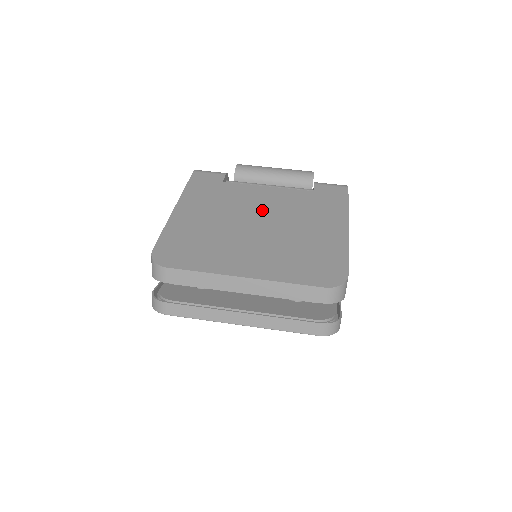
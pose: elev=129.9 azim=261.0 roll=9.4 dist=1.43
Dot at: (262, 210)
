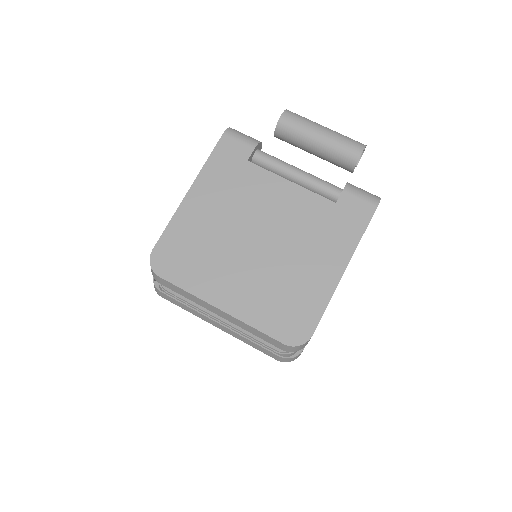
Dot at: (270, 220)
